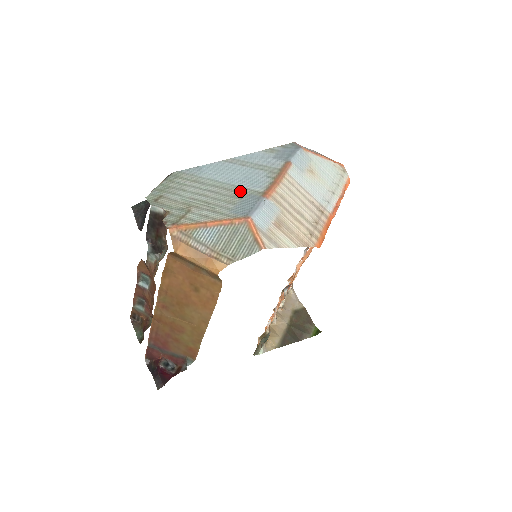
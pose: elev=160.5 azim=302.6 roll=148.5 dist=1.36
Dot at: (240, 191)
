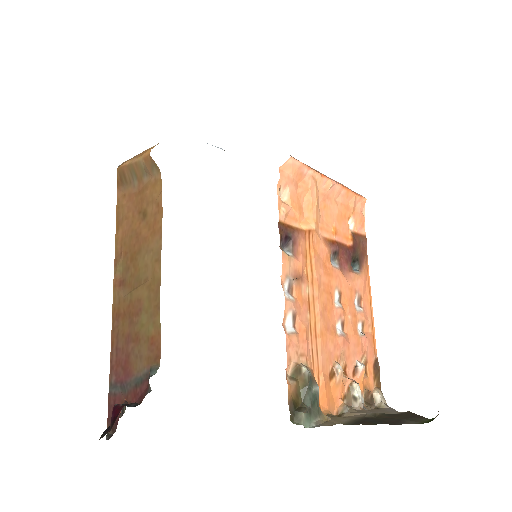
Dot at: occluded
